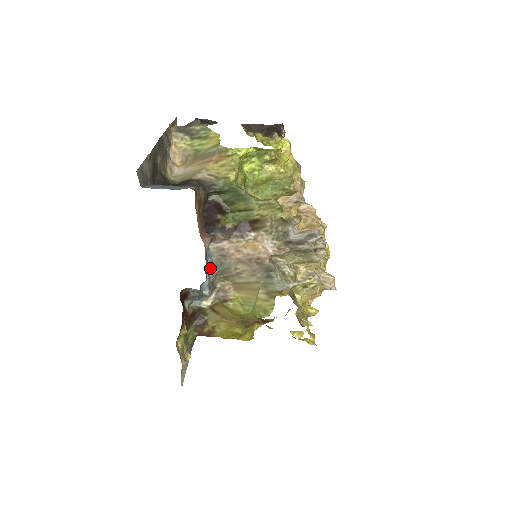
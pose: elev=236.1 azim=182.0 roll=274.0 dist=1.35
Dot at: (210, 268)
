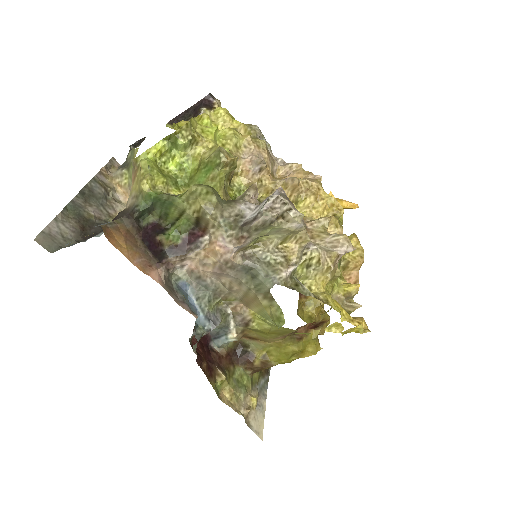
Dot at: (196, 298)
